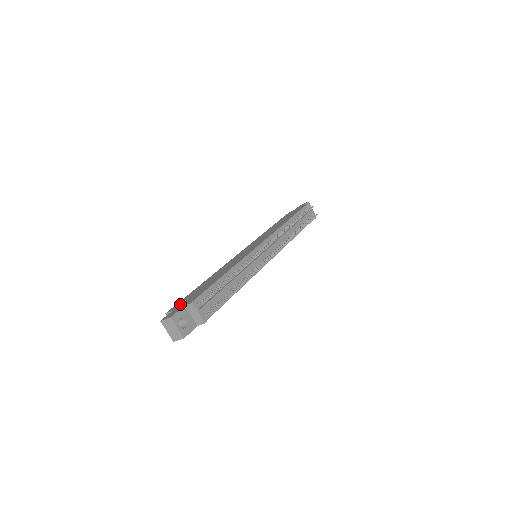
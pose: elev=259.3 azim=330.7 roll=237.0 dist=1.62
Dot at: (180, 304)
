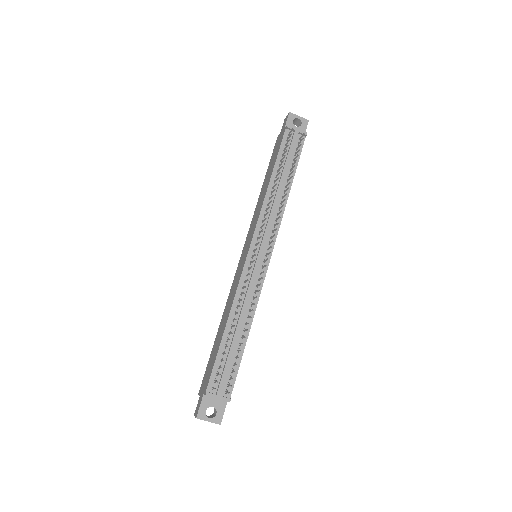
Dot at: (203, 383)
